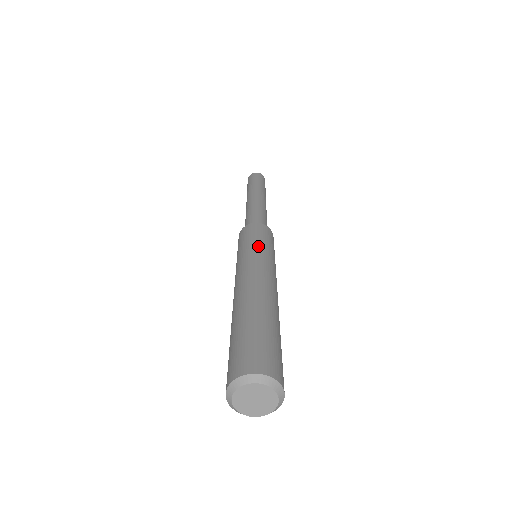
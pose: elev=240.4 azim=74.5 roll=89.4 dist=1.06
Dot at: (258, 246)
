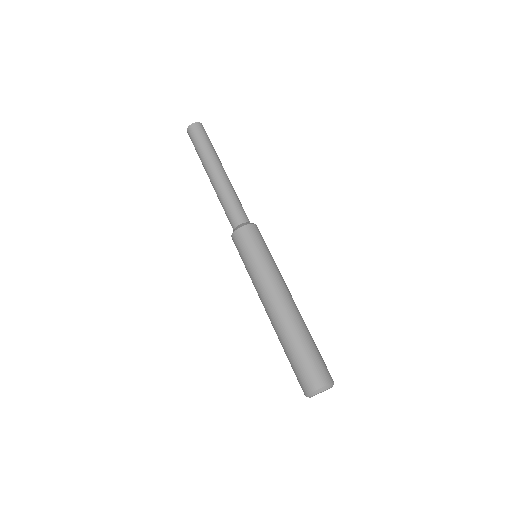
Dot at: (261, 260)
